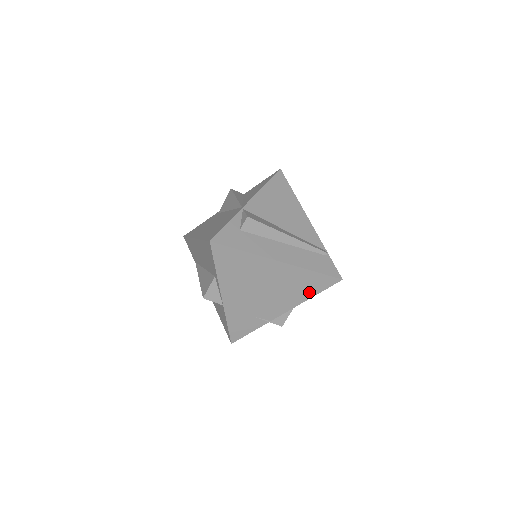
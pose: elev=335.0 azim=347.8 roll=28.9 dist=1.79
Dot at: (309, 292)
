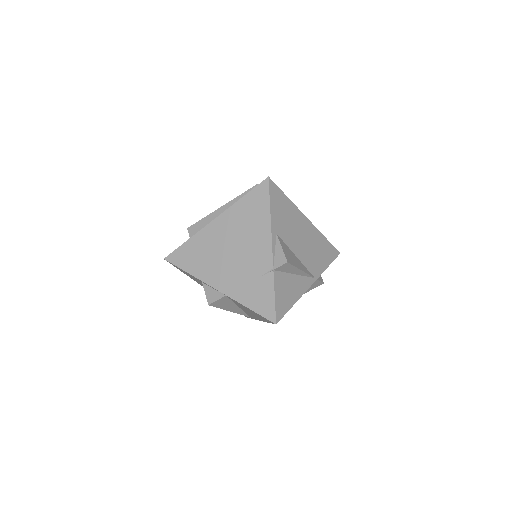
Dot at: (263, 214)
